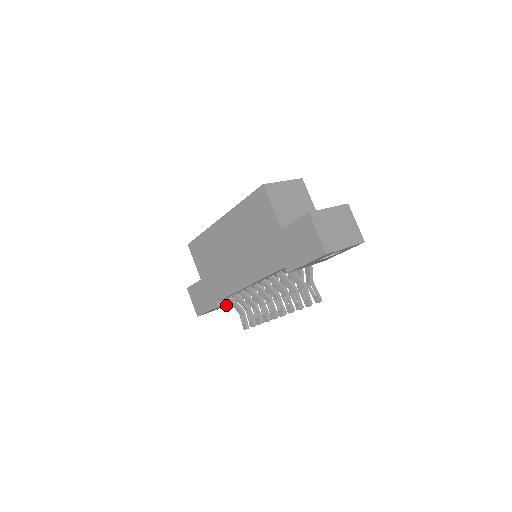
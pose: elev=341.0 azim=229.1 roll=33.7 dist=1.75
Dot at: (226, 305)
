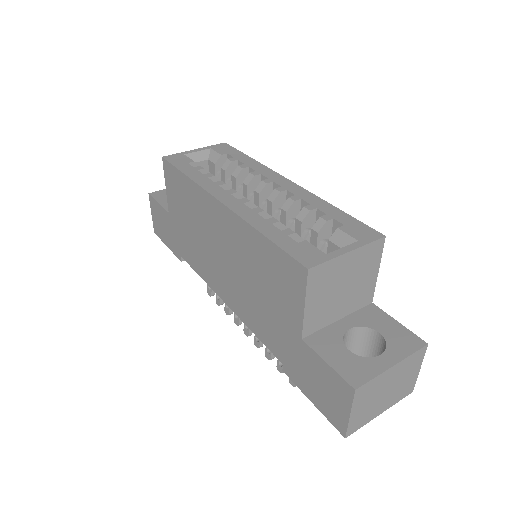
Dot at: occluded
